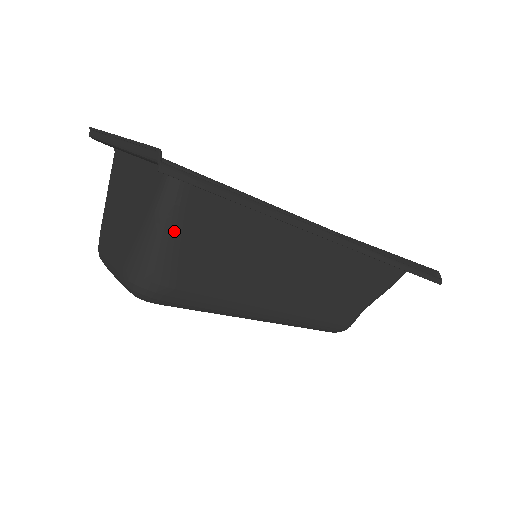
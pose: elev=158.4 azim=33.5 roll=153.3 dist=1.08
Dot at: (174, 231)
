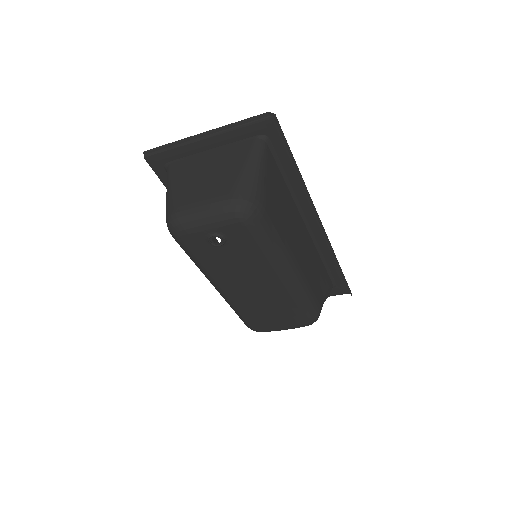
Dot at: (264, 170)
